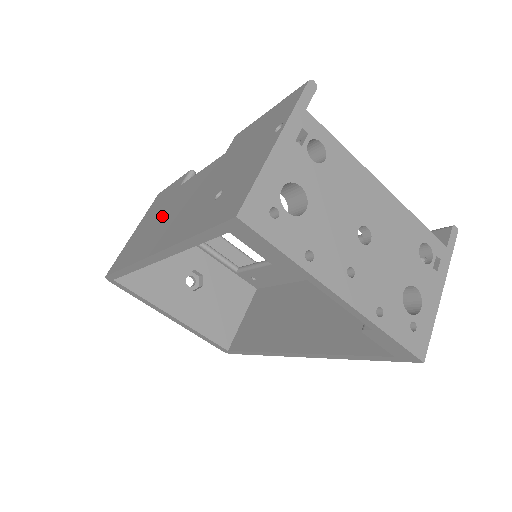
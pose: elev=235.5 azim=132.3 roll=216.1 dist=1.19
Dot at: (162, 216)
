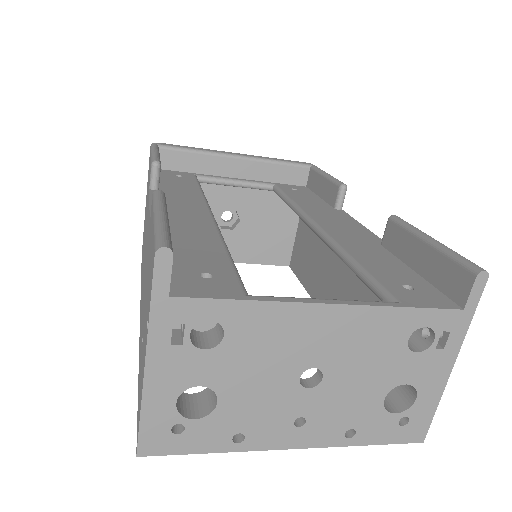
Dot at: occluded
